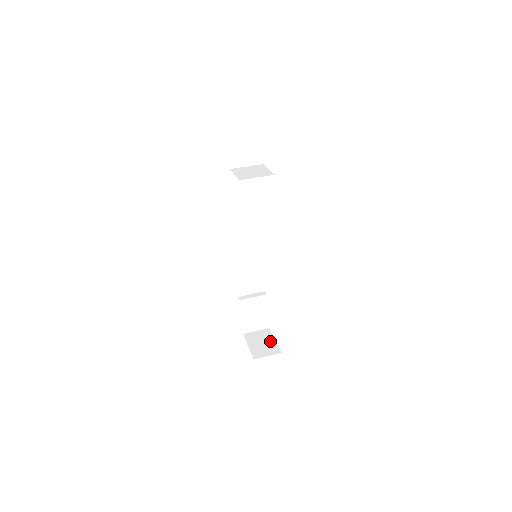
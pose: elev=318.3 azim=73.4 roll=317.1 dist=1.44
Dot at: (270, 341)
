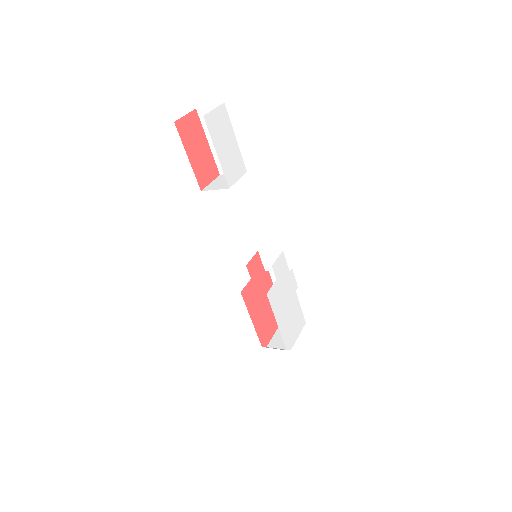
Dot at: occluded
